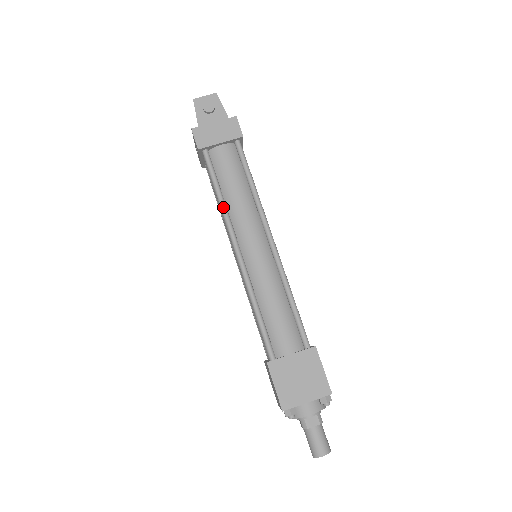
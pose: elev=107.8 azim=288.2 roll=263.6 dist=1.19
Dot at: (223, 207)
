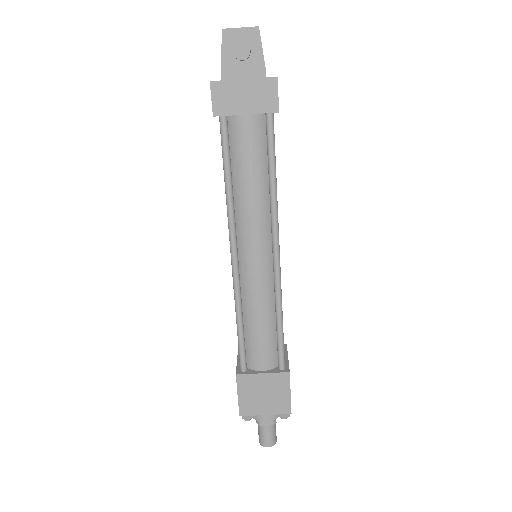
Dot at: (229, 202)
